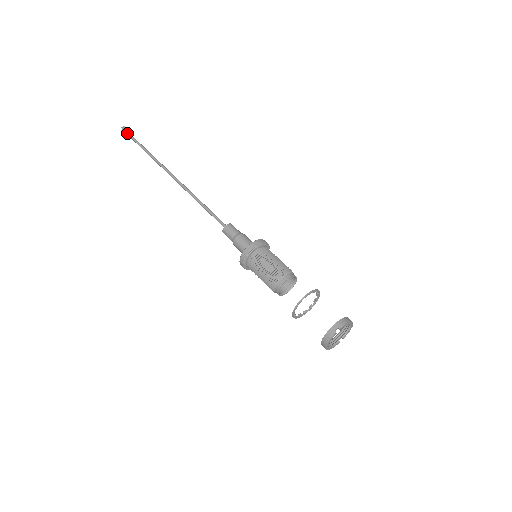
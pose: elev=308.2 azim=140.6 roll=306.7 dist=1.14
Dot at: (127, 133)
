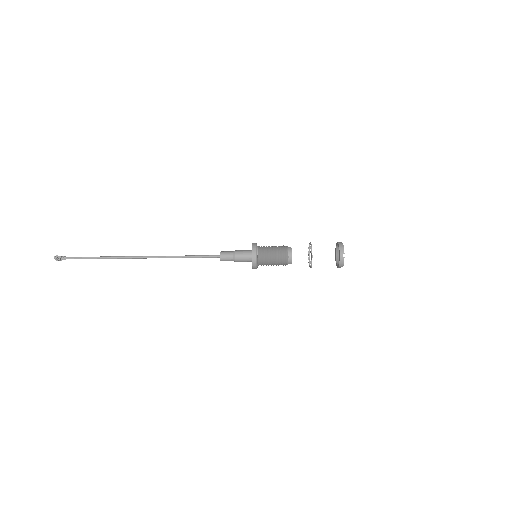
Dot at: (64, 259)
